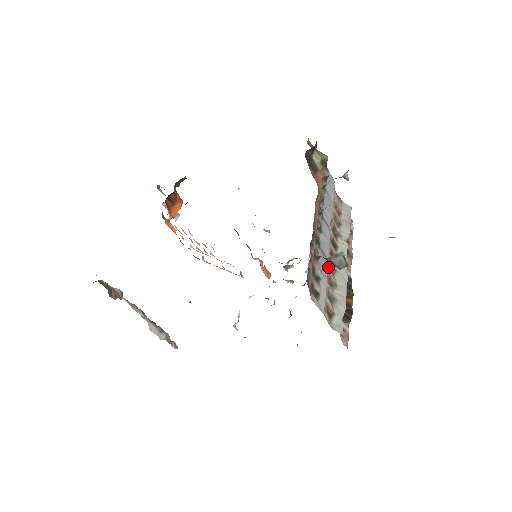
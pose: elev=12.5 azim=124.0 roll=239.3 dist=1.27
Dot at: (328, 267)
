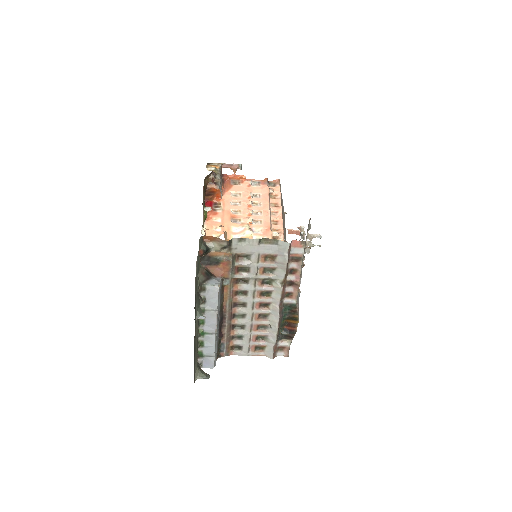
Dot at: (254, 320)
